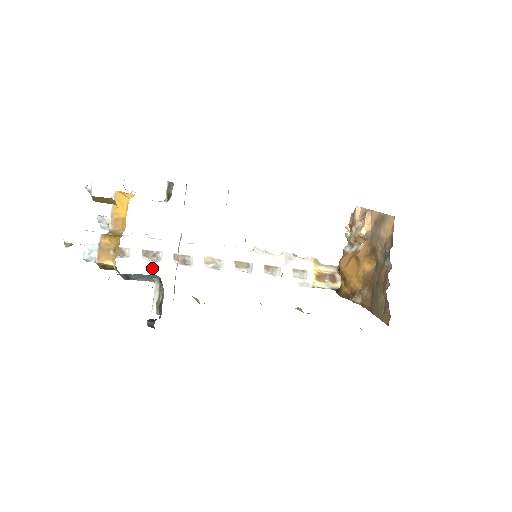
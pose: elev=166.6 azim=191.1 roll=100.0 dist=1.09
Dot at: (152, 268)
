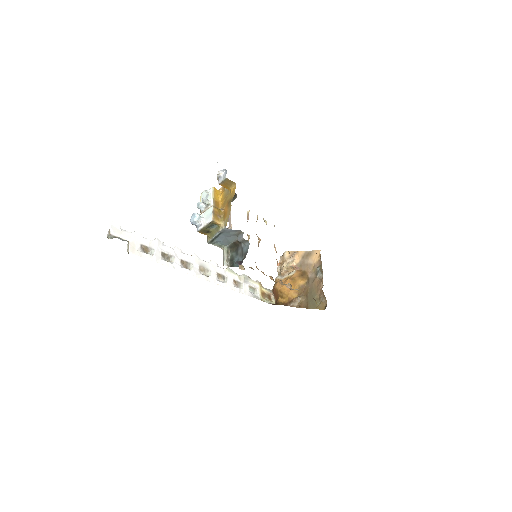
Dot at: (168, 266)
